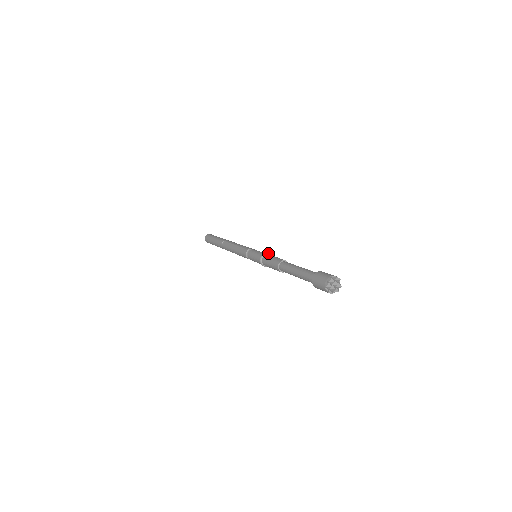
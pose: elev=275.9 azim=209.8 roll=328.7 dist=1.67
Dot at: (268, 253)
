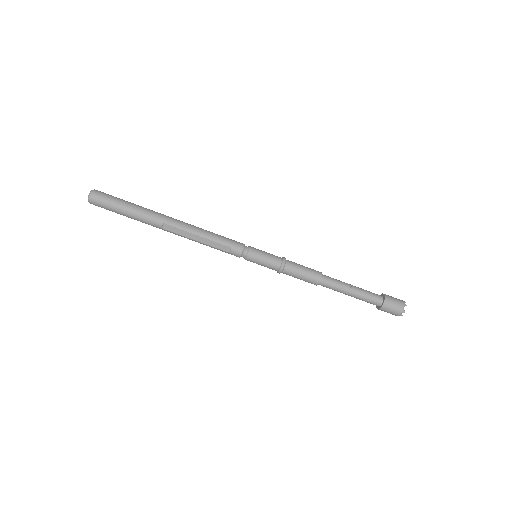
Dot at: (285, 261)
